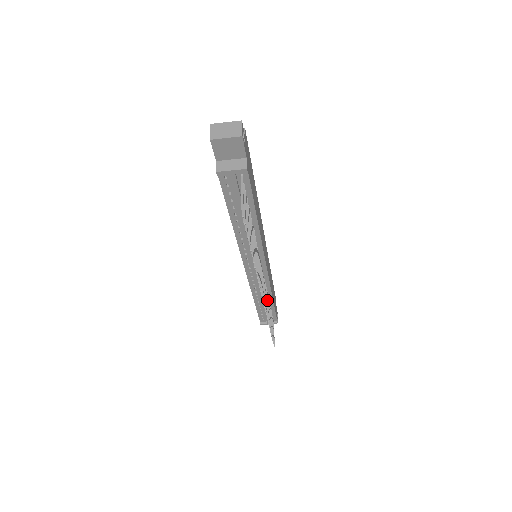
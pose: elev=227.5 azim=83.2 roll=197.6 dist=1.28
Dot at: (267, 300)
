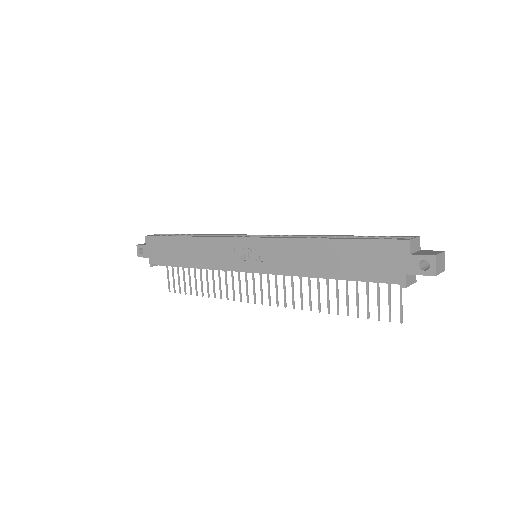
Dot at: occluded
